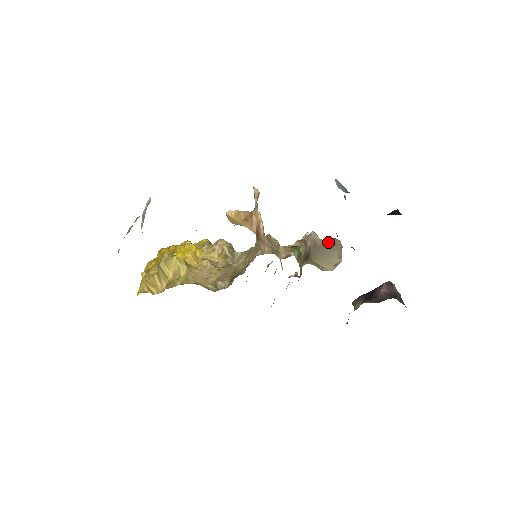
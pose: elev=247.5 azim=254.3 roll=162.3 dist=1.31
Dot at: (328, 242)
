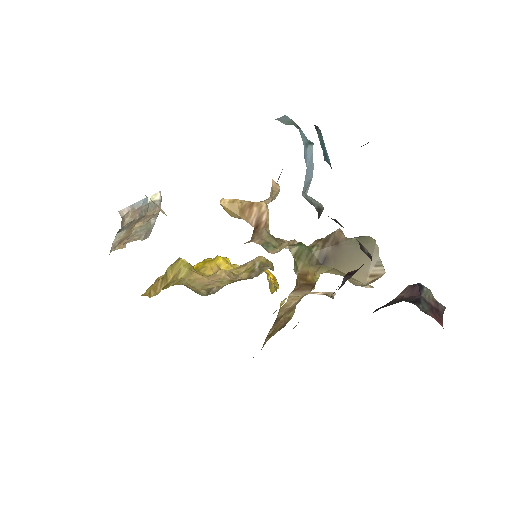
Dot at: (356, 241)
